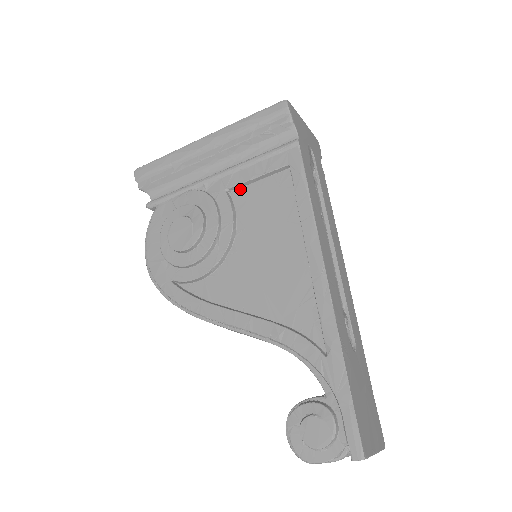
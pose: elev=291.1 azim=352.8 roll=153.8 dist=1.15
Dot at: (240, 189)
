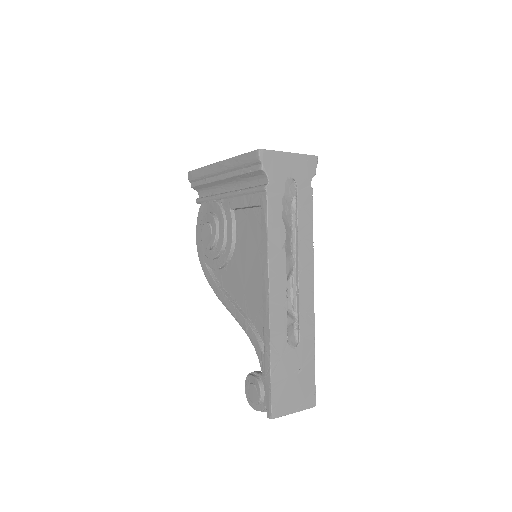
Dot at: (239, 210)
